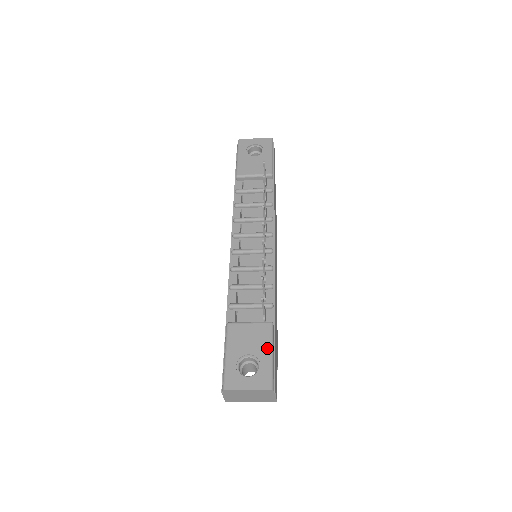
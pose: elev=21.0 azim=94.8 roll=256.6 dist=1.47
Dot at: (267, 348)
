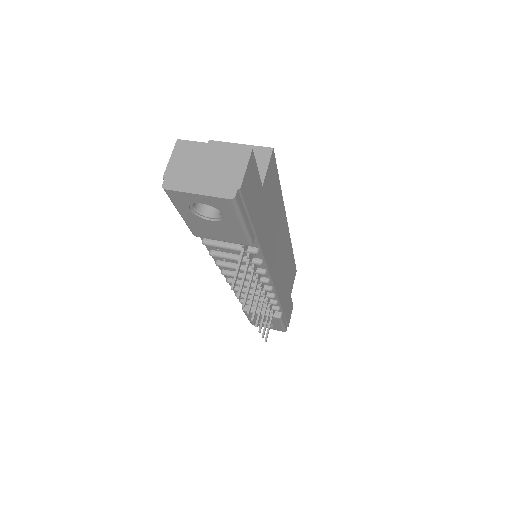
Dot at: (278, 324)
